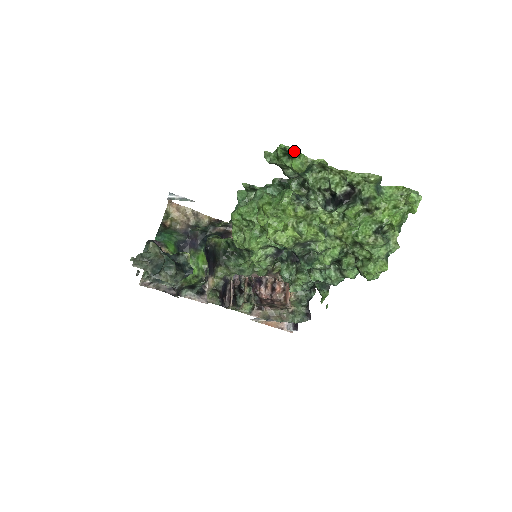
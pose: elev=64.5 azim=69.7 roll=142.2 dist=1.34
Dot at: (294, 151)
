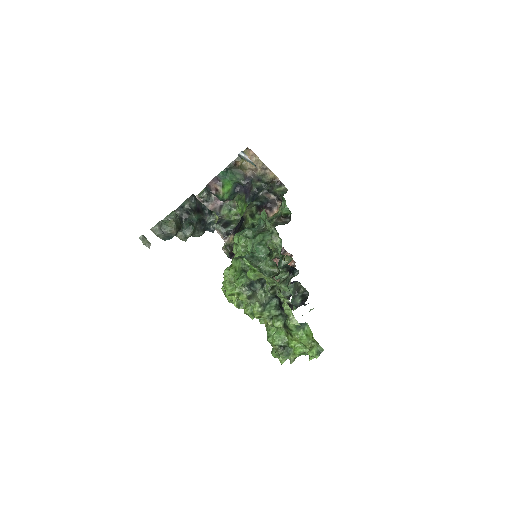
Dot at: (251, 267)
